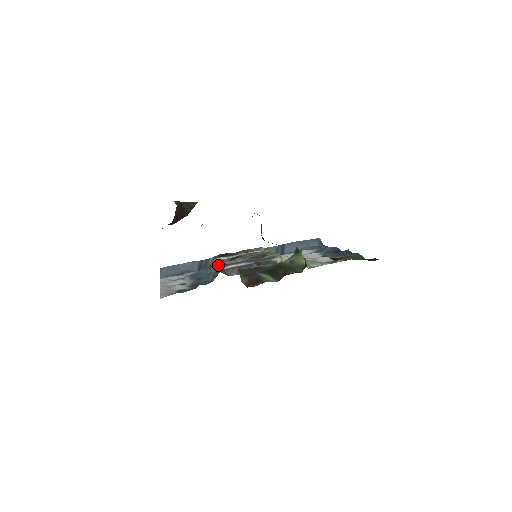
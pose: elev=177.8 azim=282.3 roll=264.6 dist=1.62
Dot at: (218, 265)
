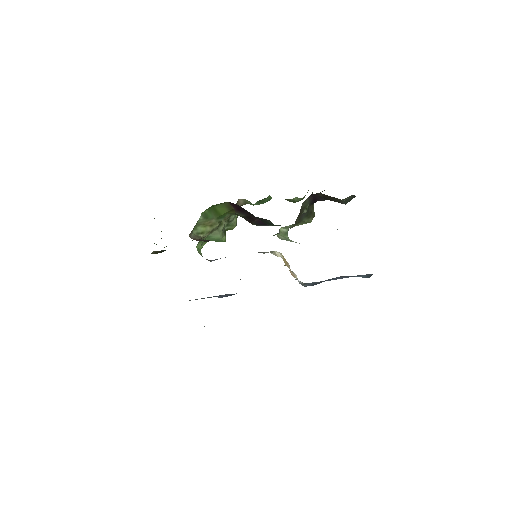
Dot at: occluded
